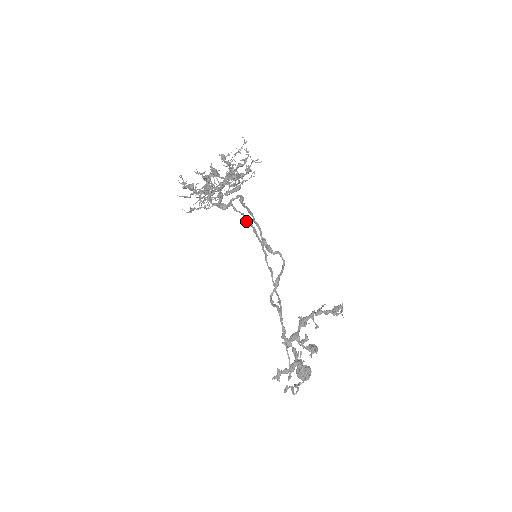
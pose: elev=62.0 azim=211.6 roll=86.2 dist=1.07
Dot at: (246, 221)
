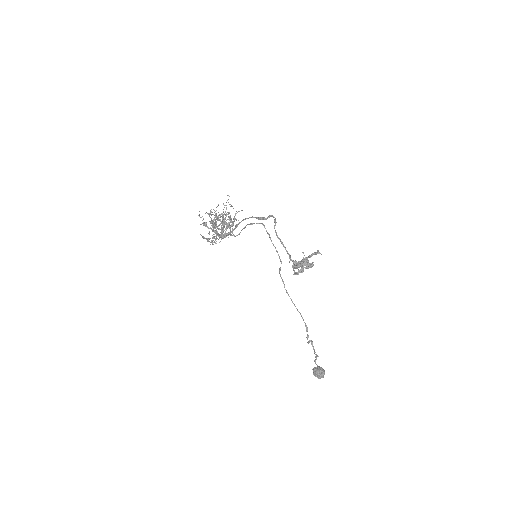
Dot at: (244, 228)
